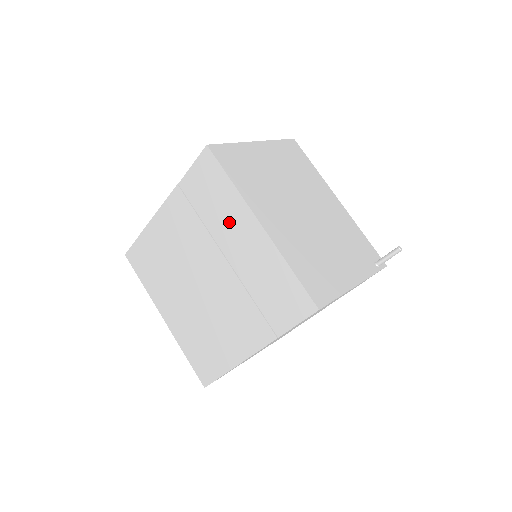
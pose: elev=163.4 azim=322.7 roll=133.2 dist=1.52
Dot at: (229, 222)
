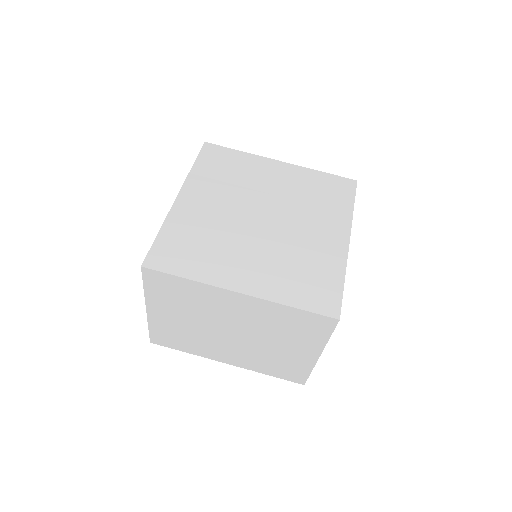
Dot at: (256, 172)
